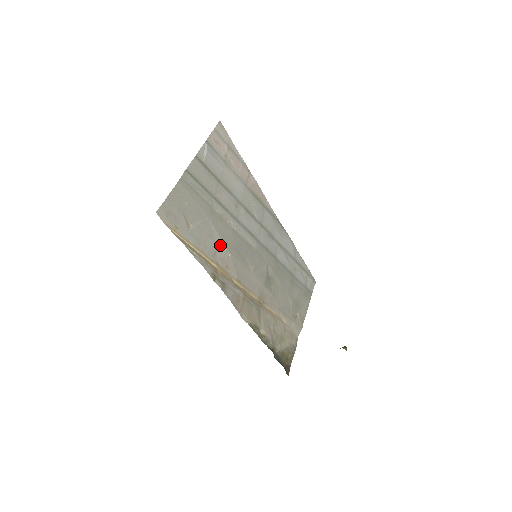
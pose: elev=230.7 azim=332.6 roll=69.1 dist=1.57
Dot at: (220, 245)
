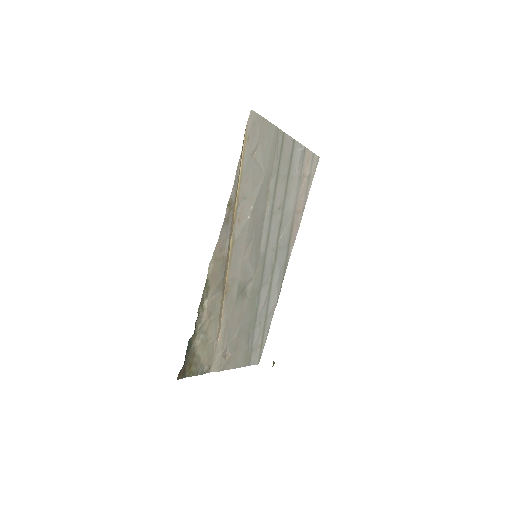
Dot at: (252, 201)
